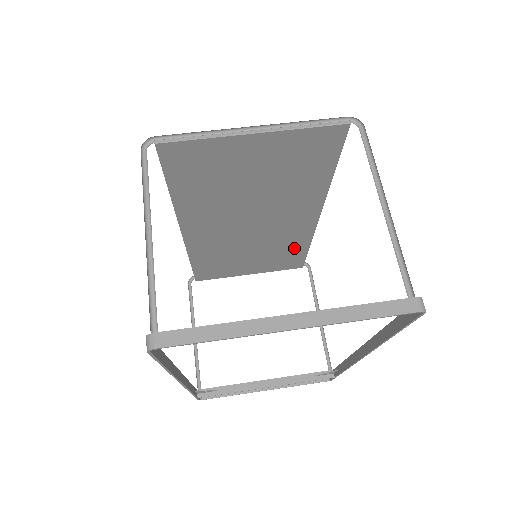
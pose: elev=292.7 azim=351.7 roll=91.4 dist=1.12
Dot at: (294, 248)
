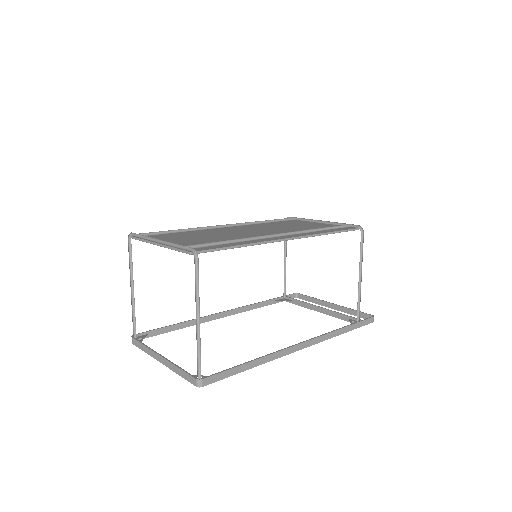
Dot at: occluded
